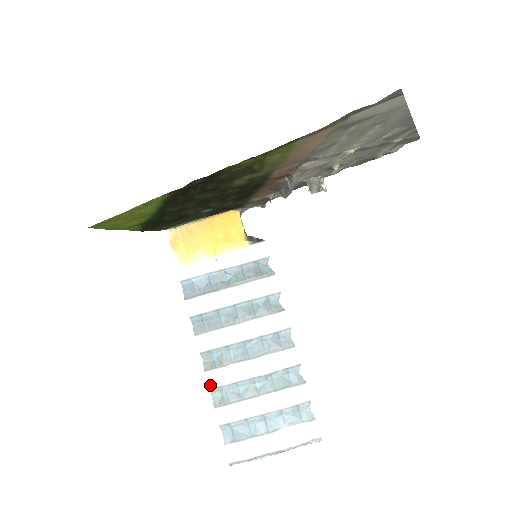
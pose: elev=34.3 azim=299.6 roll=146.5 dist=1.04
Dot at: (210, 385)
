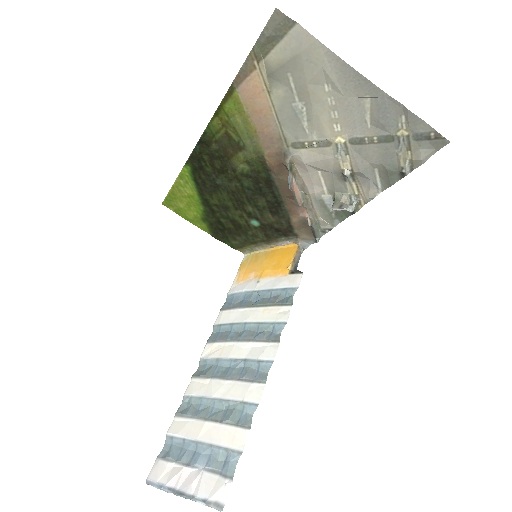
Dot at: (186, 392)
